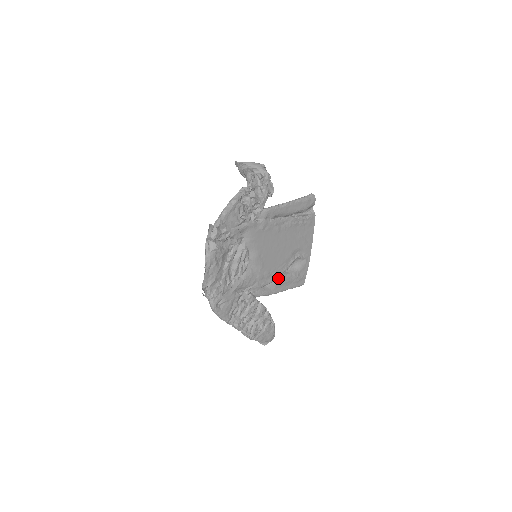
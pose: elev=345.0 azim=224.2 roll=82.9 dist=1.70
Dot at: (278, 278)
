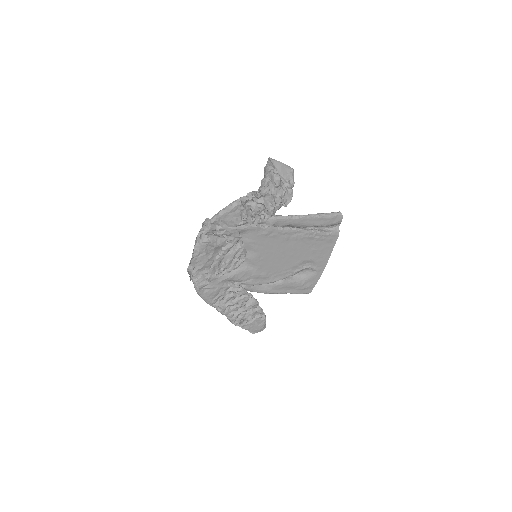
Dot at: (279, 281)
